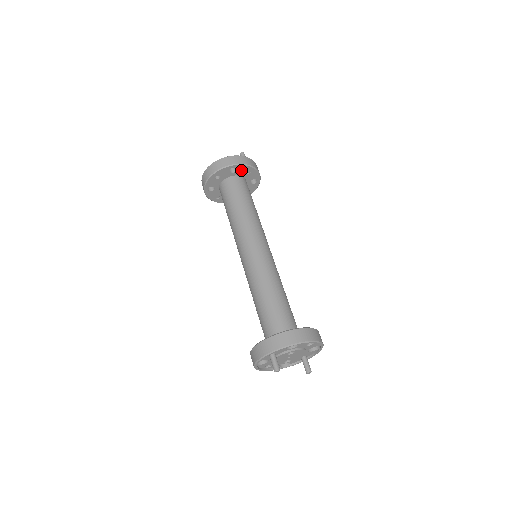
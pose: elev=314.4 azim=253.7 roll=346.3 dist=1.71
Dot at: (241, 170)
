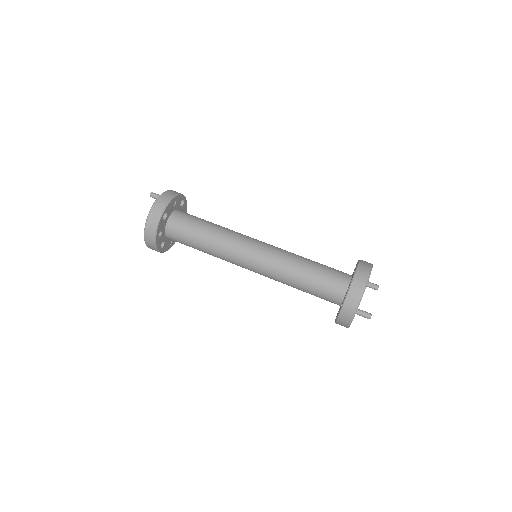
Dot at: (169, 209)
